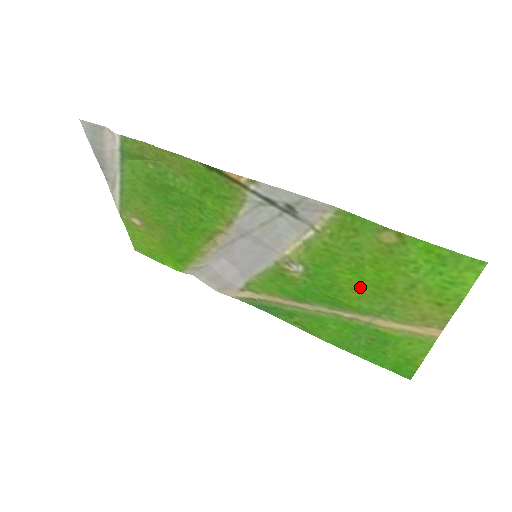
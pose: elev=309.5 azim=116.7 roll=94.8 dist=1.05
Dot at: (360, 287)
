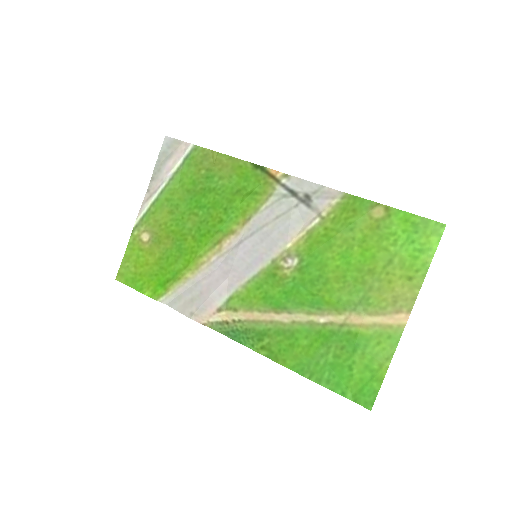
Dot at: (345, 274)
